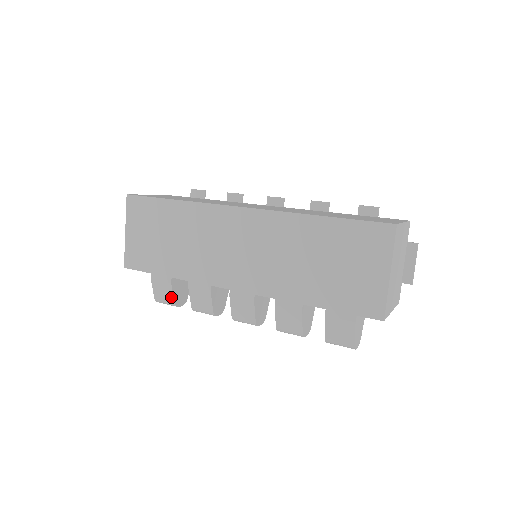
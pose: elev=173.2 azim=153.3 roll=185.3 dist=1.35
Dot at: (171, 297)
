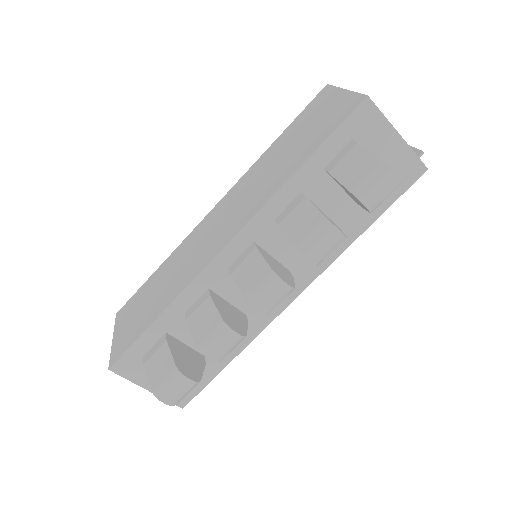
Dot at: (170, 361)
